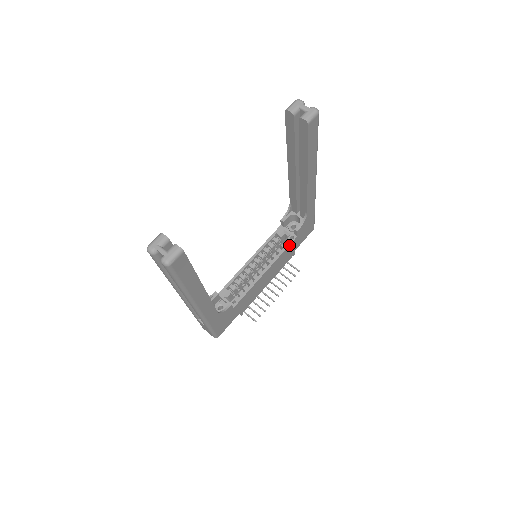
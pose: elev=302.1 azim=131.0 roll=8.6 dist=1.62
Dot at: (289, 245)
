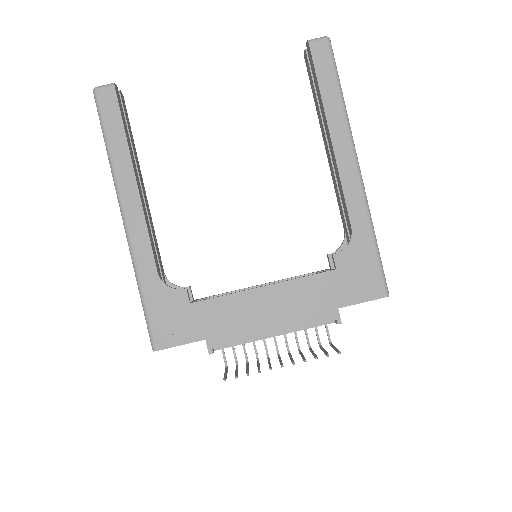
Dot at: (317, 274)
